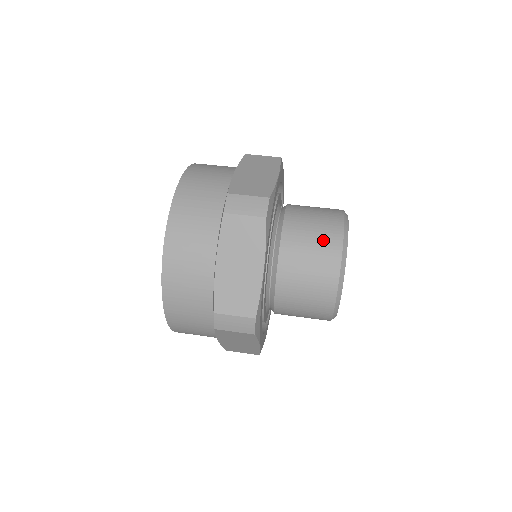
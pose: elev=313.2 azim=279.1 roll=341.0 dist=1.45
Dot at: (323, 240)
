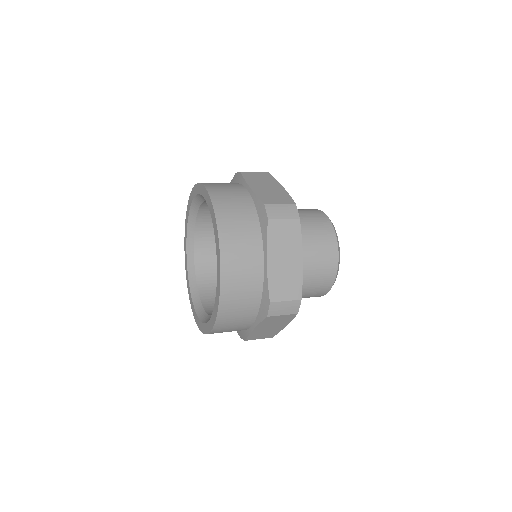
Dot at: (303, 209)
